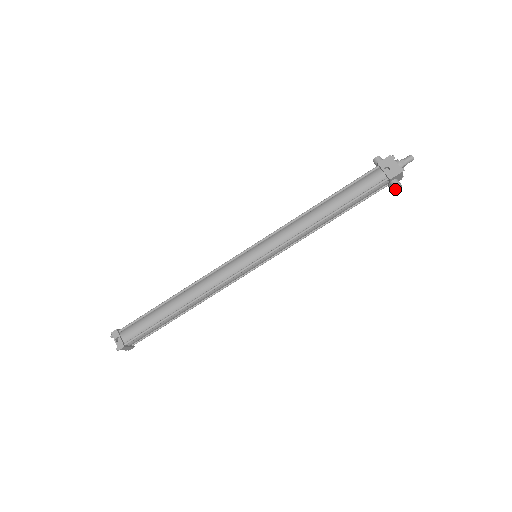
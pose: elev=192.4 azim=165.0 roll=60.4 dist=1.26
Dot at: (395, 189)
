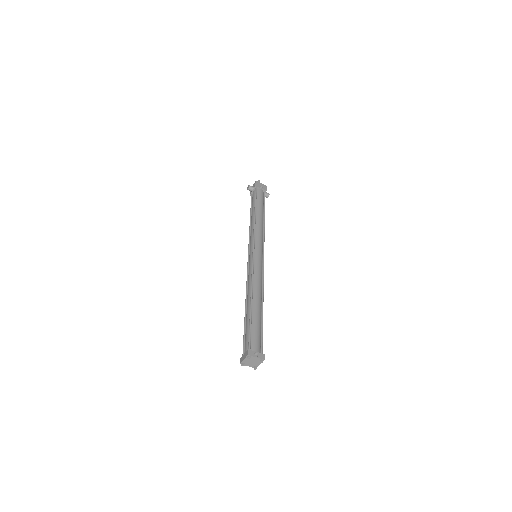
Dot at: (268, 196)
